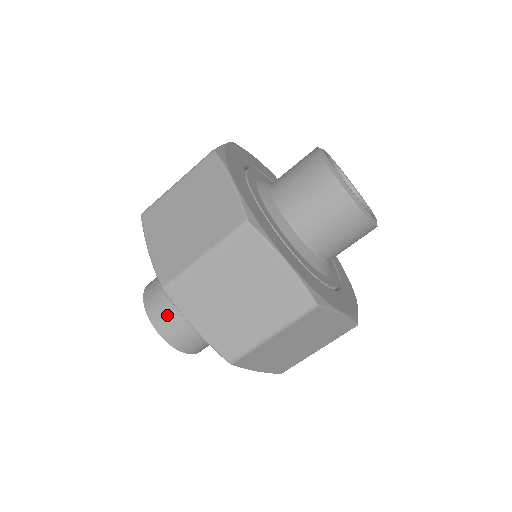
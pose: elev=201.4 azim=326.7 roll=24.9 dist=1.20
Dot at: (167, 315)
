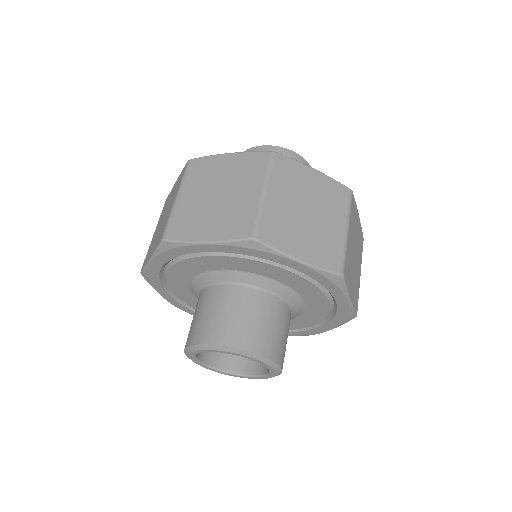
Dot at: (243, 326)
